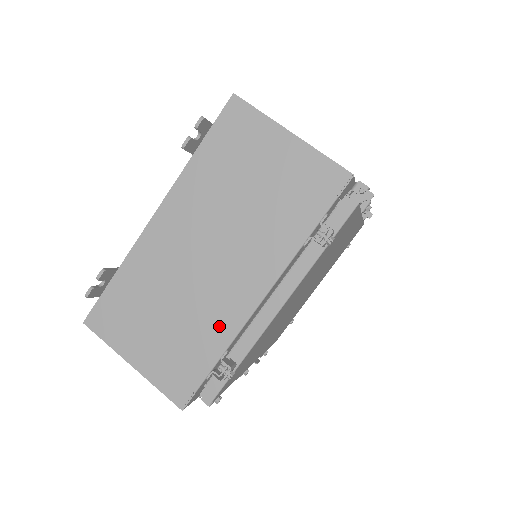
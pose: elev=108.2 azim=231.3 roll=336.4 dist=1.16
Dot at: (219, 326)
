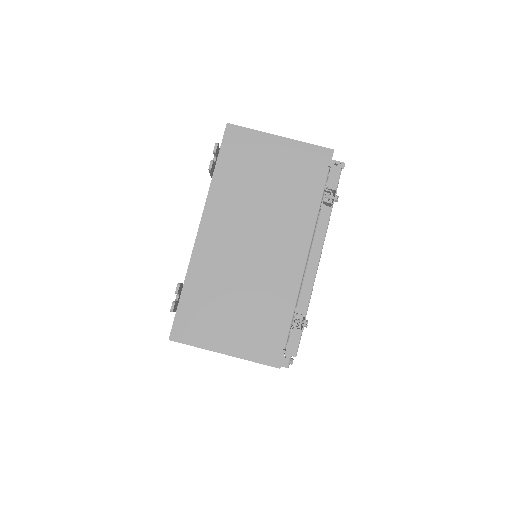
Dot at: (283, 290)
